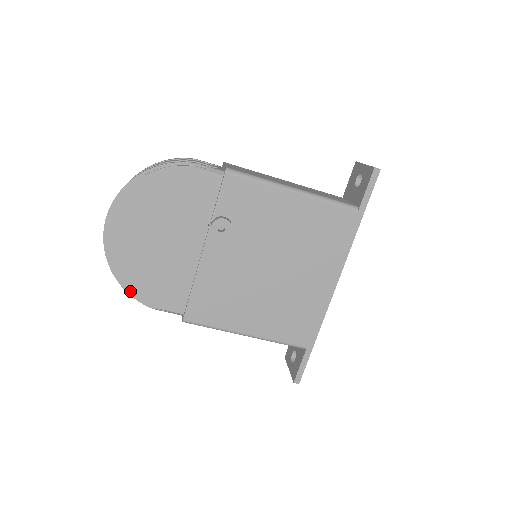
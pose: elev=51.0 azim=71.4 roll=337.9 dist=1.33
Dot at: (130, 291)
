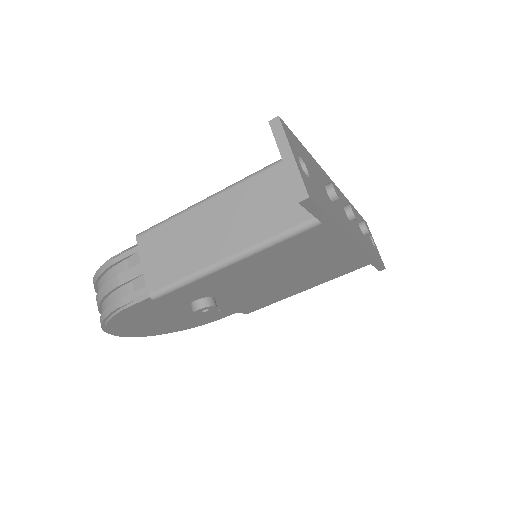
Dot at: occluded
